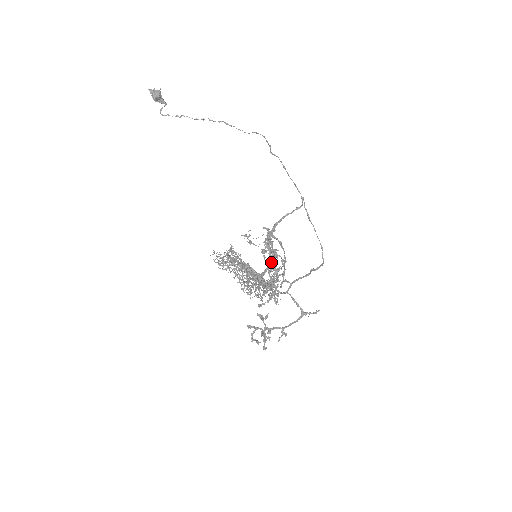
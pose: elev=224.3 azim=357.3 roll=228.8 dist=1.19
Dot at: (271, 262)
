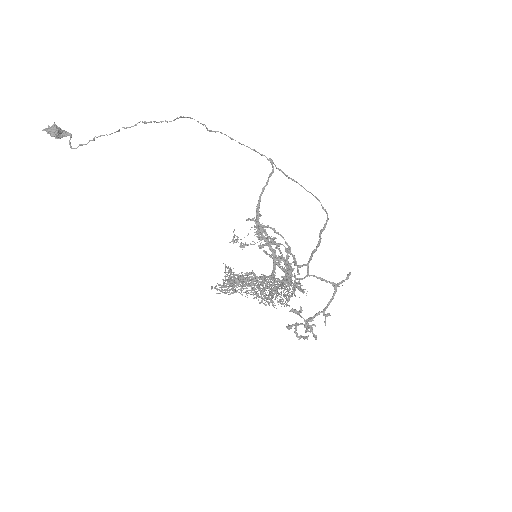
Dot at: (275, 253)
